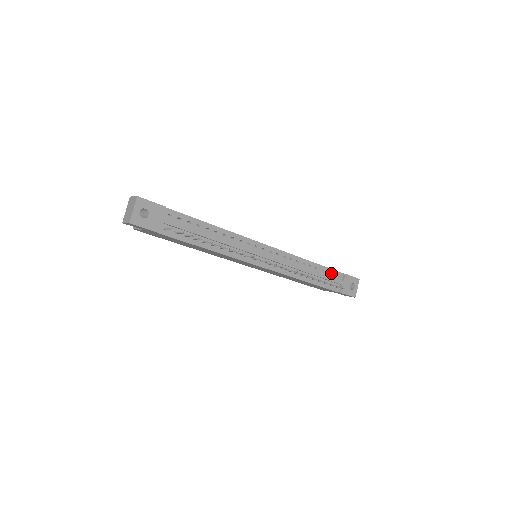
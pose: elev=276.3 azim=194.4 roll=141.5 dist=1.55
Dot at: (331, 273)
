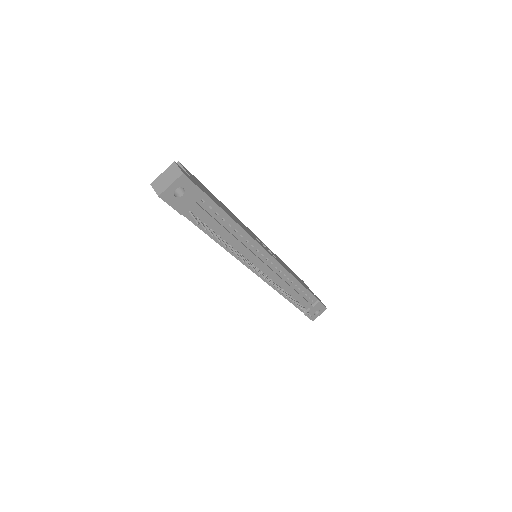
Dot at: (308, 296)
